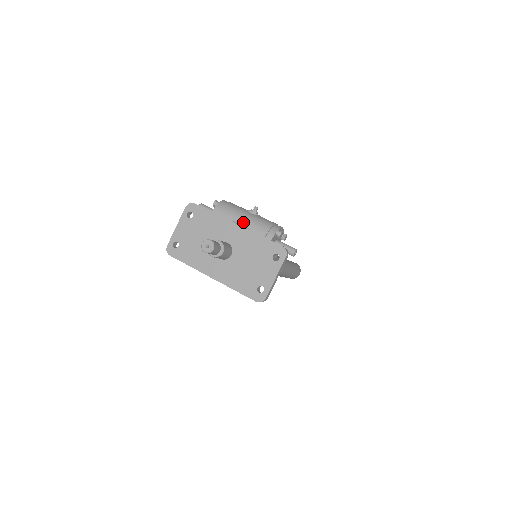
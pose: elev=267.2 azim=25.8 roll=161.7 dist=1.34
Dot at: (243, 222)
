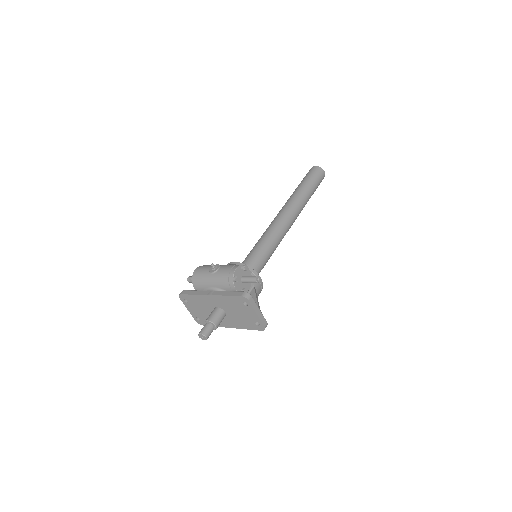
Dot at: (212, 286)
